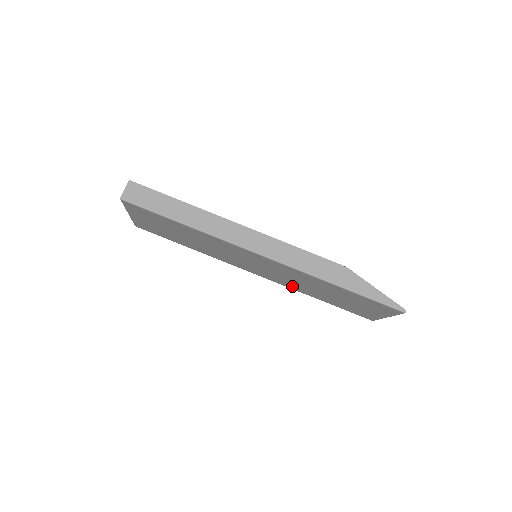
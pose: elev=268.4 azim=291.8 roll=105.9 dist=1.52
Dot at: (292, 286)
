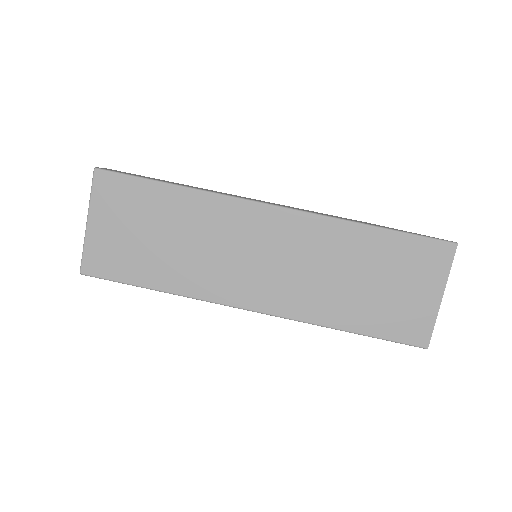
Dot at: (308, 307)
